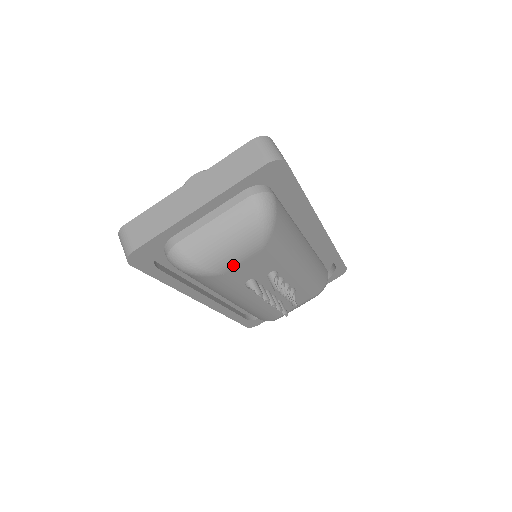
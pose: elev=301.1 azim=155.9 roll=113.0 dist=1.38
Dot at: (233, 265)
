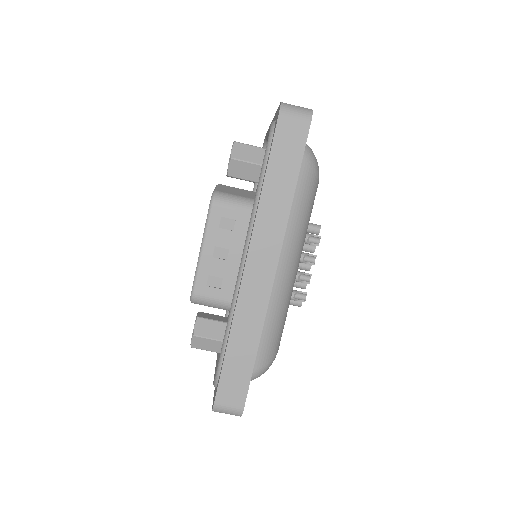
Dot at: occluded
